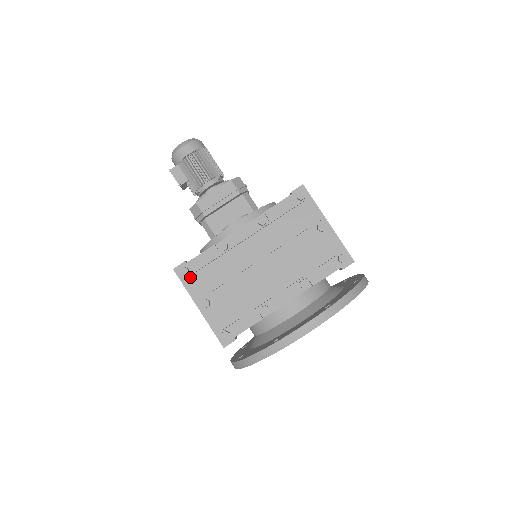
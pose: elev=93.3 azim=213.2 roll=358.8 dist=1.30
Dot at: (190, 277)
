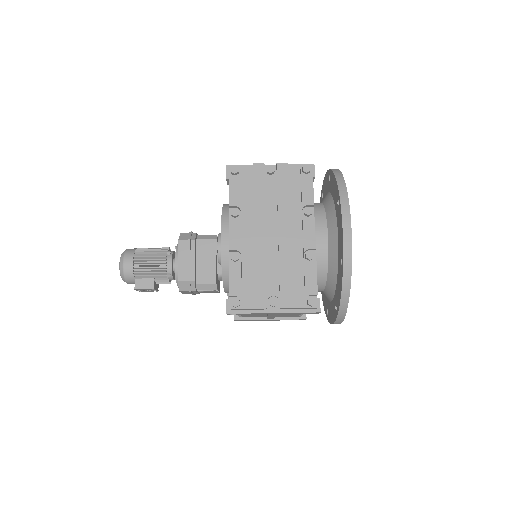
Dot at: (243, 301)
